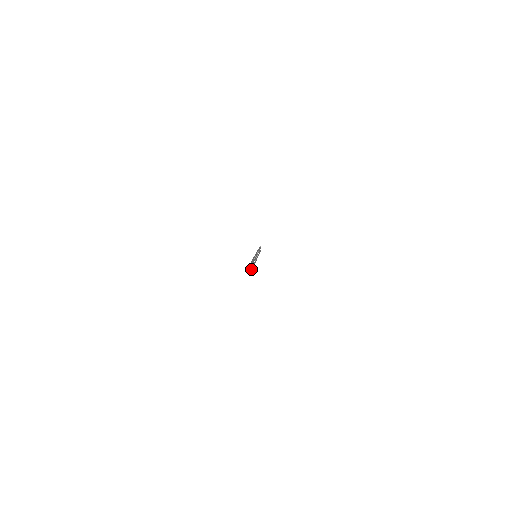
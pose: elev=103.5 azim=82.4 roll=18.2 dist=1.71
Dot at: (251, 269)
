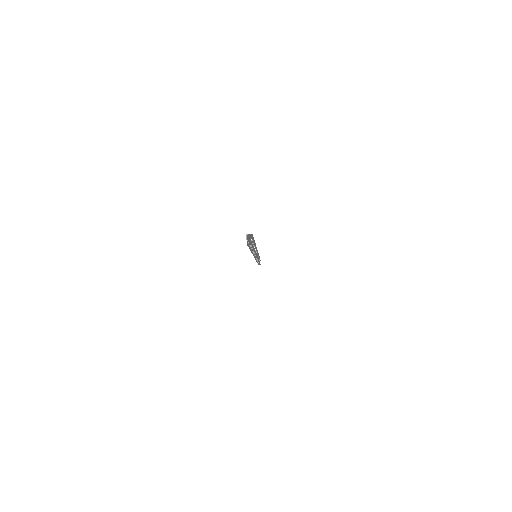
Dot at: (252, 248)
